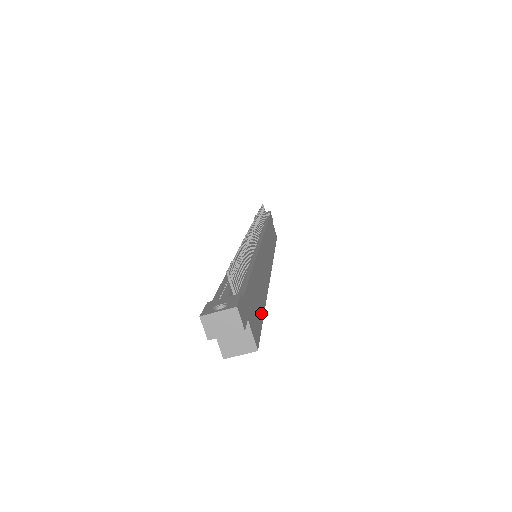
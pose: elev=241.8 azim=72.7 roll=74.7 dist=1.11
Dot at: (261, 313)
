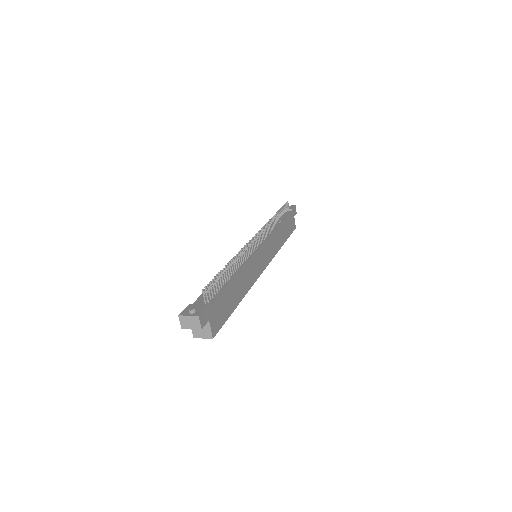
Dot at: (230, 310)
